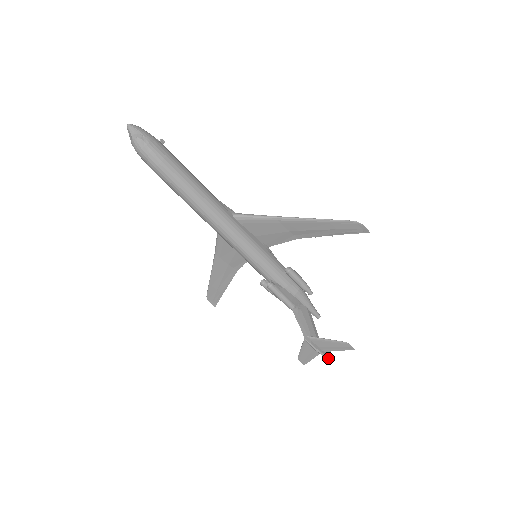
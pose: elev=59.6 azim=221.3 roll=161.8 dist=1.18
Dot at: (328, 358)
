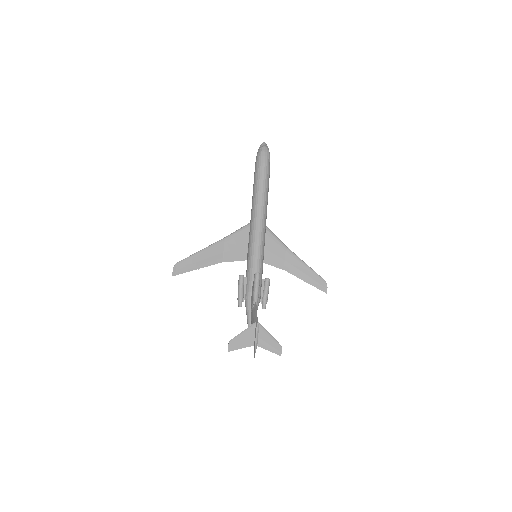
Dot at: occluded
